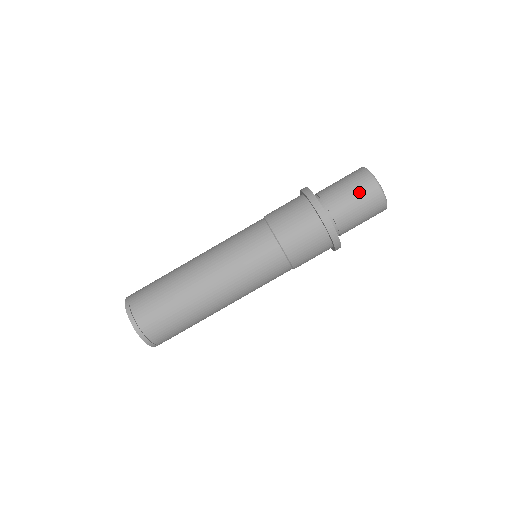
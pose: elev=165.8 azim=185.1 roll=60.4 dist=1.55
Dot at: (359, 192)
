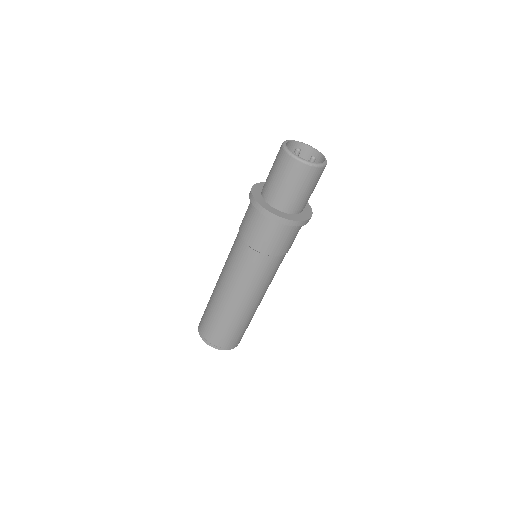
Dot at: (298, 181)
